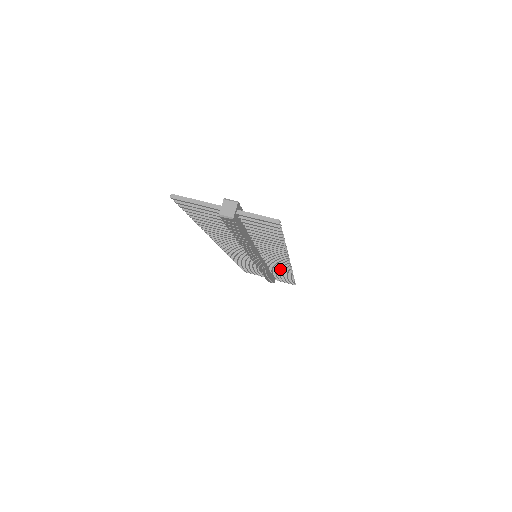
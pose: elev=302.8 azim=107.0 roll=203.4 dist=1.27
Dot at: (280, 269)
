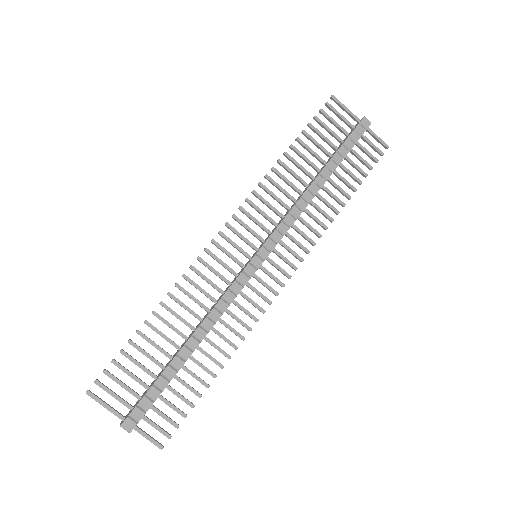
Dot at: (304, 235)
